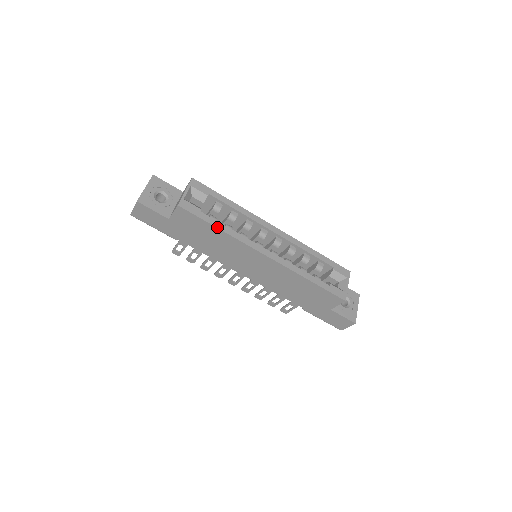
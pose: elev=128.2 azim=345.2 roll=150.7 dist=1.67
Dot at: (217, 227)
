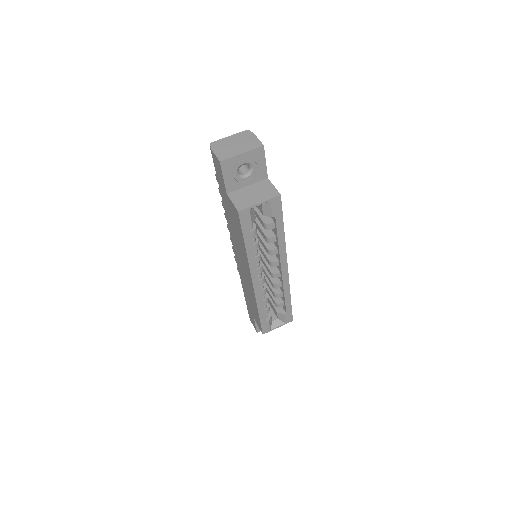
Dot at: (246, 245)
